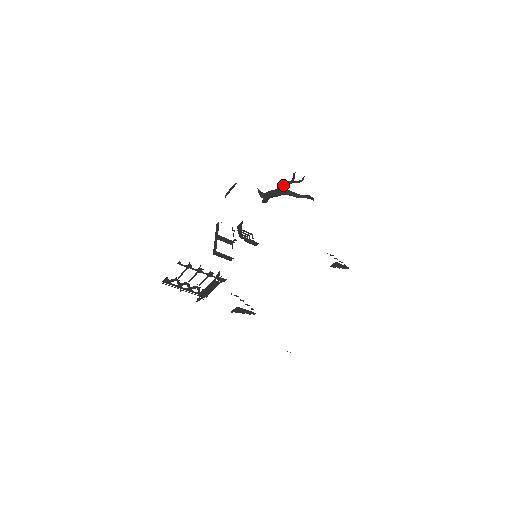
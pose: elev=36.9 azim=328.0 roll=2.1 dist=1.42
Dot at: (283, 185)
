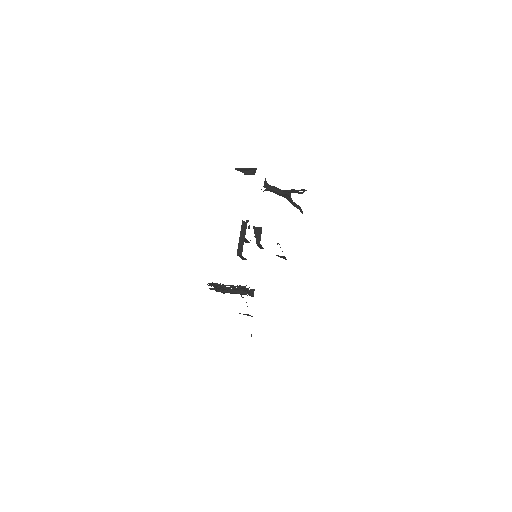
Dot at: (290, 192)
